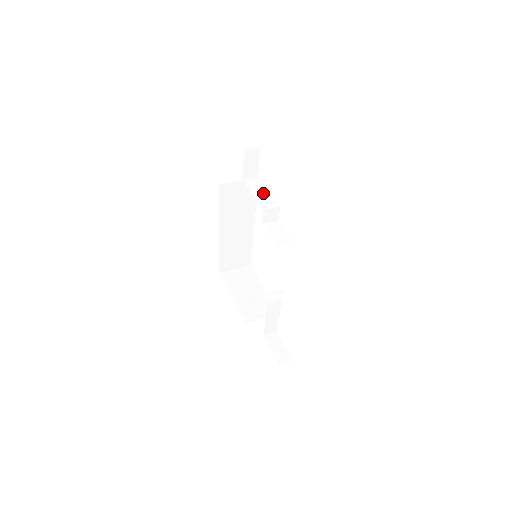
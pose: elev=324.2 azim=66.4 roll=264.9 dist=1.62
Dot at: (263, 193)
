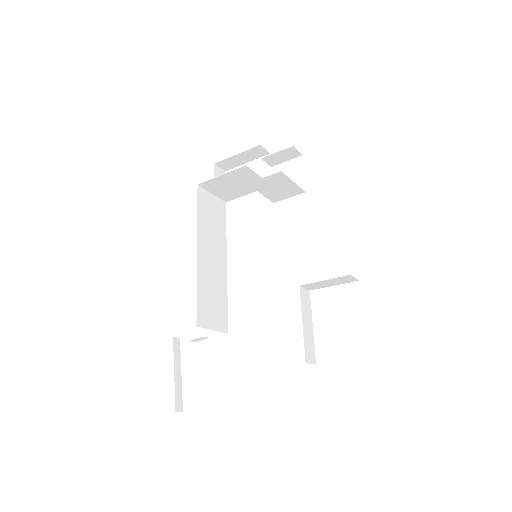
Dot at: (246, 191)
